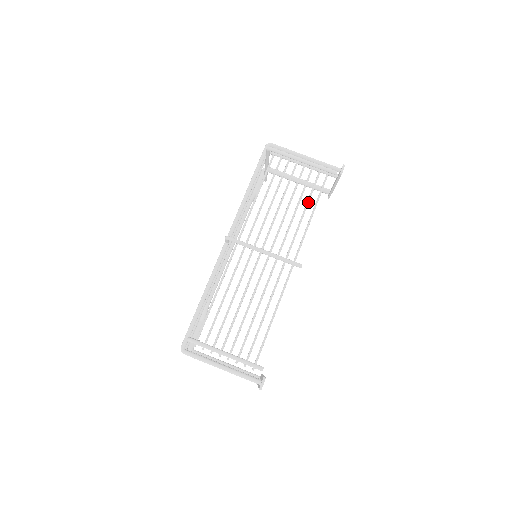
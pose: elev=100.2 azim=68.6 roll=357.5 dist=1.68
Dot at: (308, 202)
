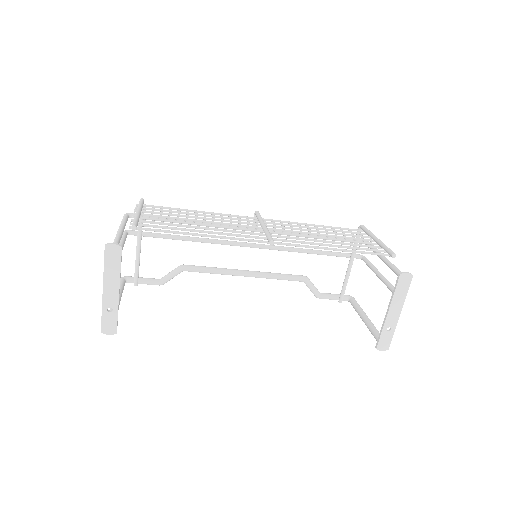
Dot at: (343, 246)
